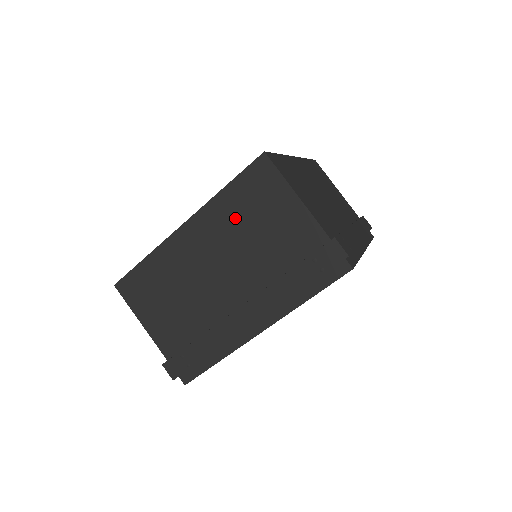
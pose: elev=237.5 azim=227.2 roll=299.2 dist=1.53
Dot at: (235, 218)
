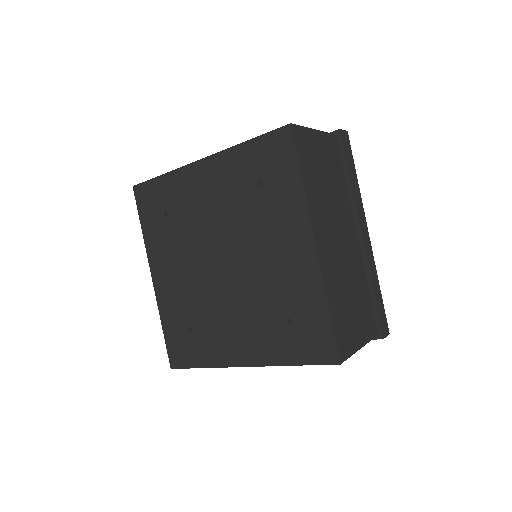
Dot at: occluded
